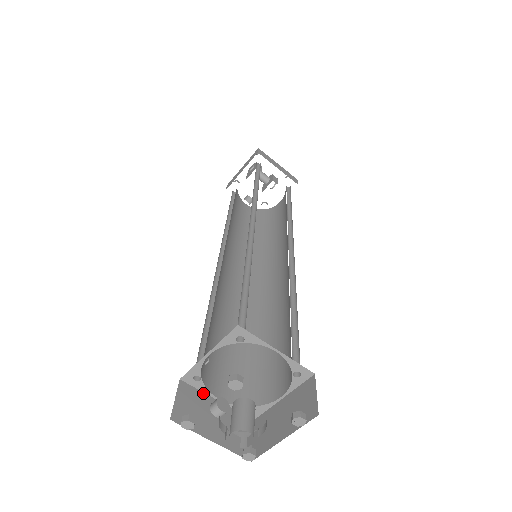
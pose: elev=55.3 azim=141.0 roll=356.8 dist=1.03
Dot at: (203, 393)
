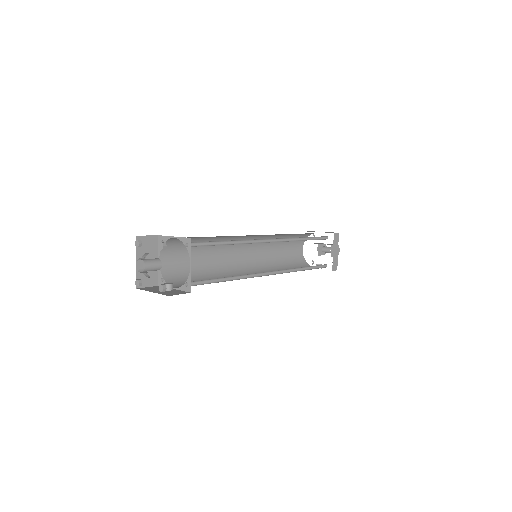
Dot at: occluded
